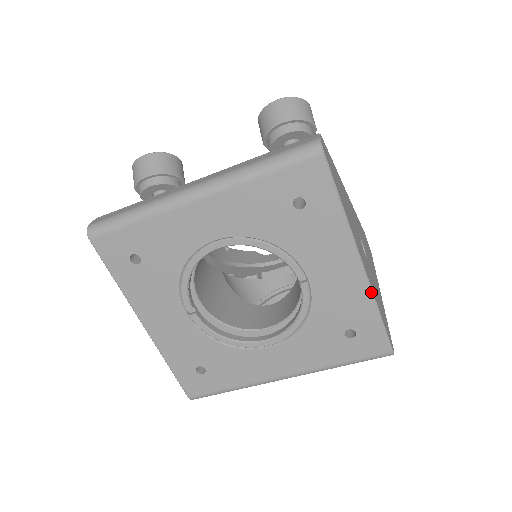
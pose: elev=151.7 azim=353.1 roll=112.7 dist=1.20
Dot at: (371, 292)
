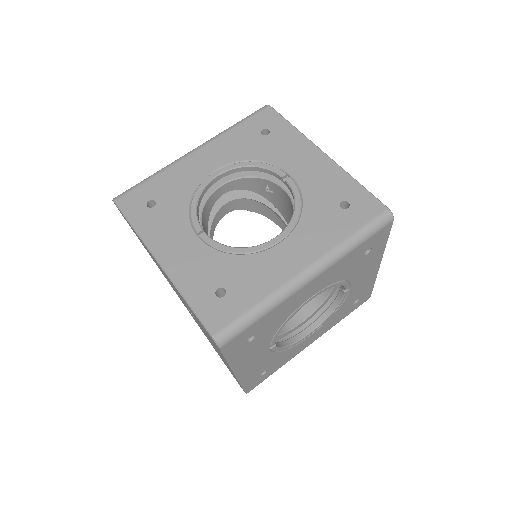
Dot at: (342, 168)
